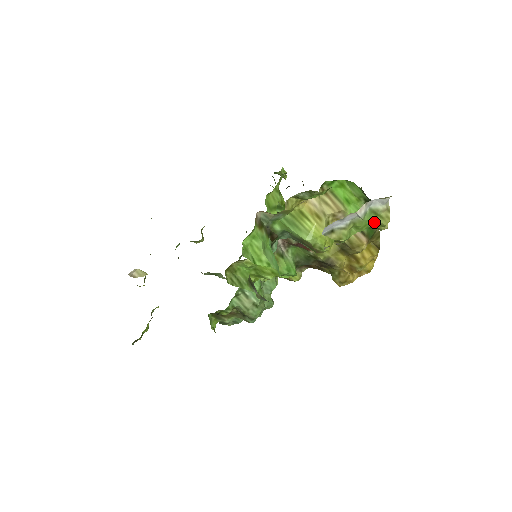
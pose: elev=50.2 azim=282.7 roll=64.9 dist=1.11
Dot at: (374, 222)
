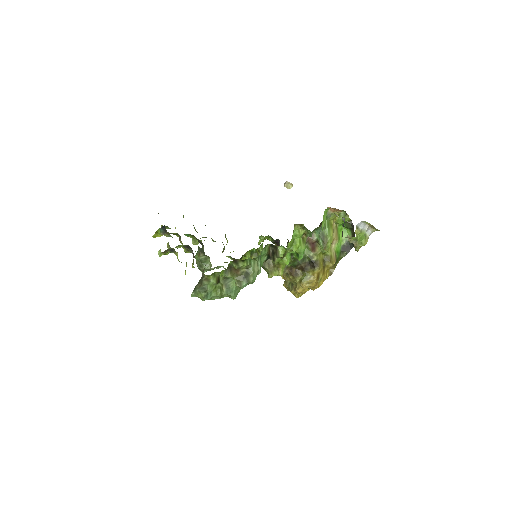
Dot at: (362, 241)
